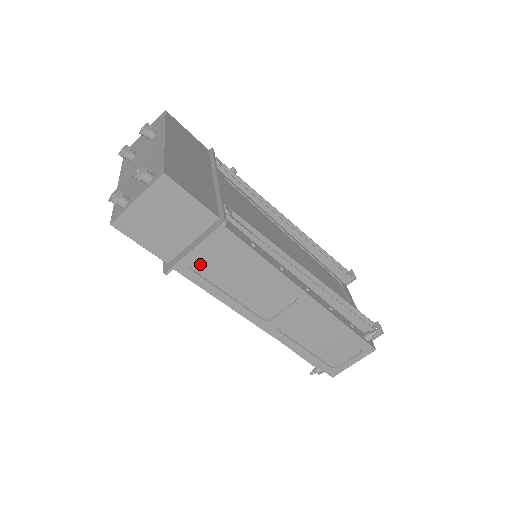
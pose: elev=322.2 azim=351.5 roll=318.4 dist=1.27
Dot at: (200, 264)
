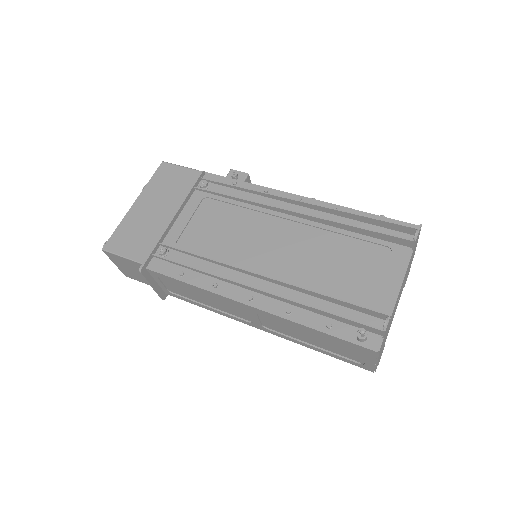
Dot at: (177, 289)
